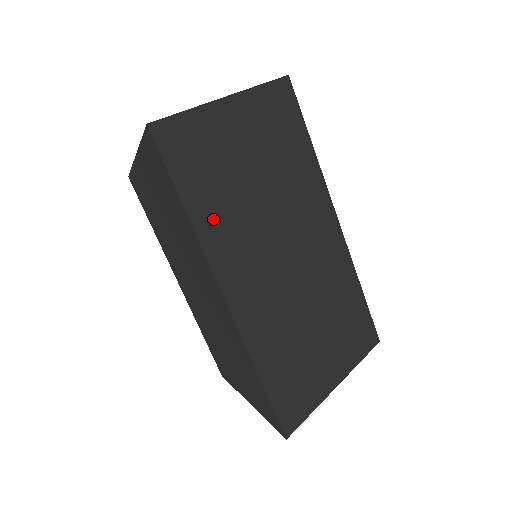
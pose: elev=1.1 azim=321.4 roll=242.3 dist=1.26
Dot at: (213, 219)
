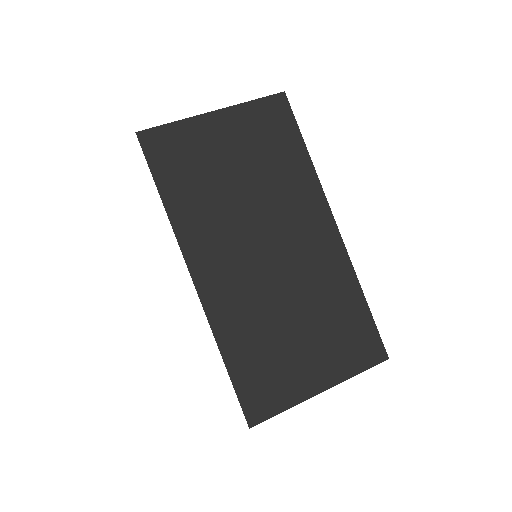
Dot at: (188, 210)
